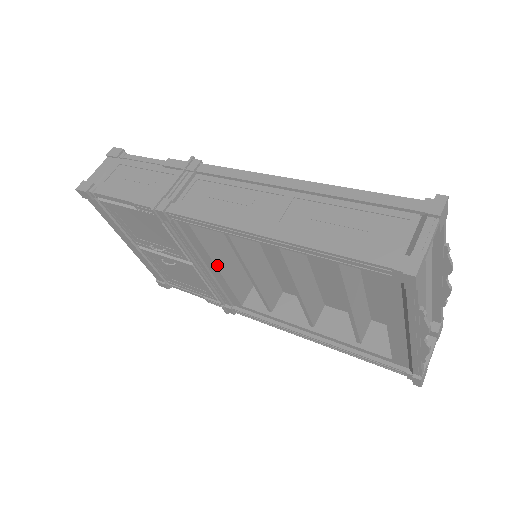
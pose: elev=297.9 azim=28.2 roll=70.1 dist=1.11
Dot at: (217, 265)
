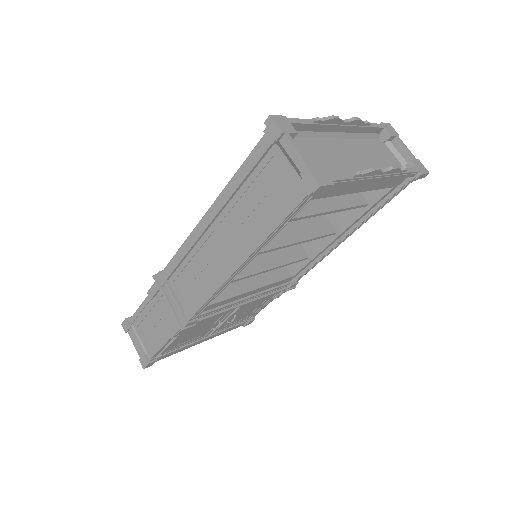
Dot at: (249, 290)
